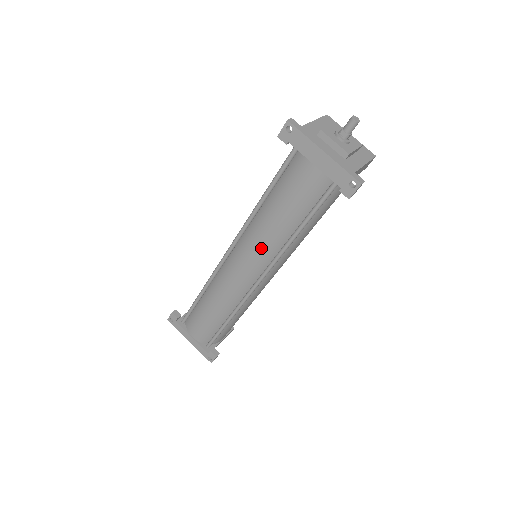
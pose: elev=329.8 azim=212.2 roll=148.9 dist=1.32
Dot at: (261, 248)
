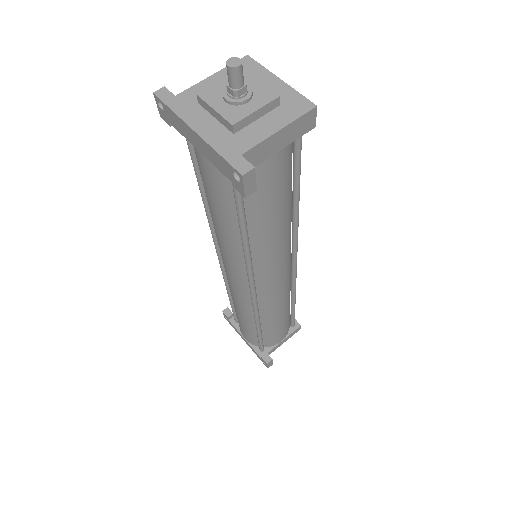
Dot at: (228, 255)
